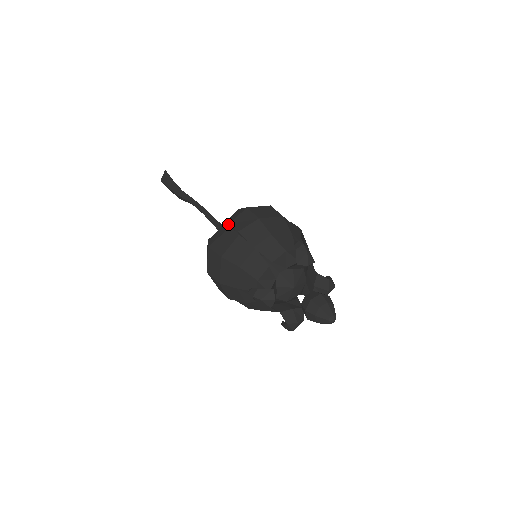
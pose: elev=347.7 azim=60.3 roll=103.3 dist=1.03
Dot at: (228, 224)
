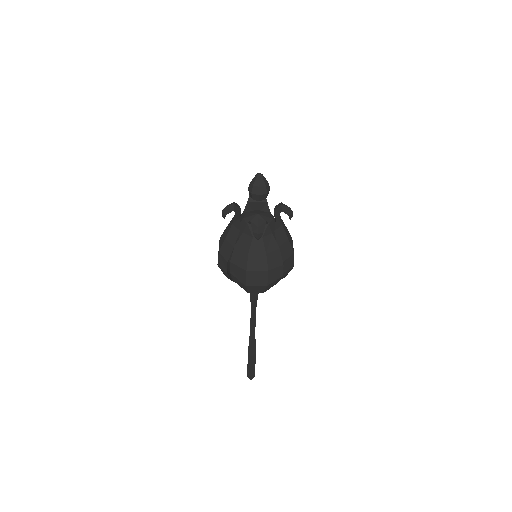
Dot at: occluded
